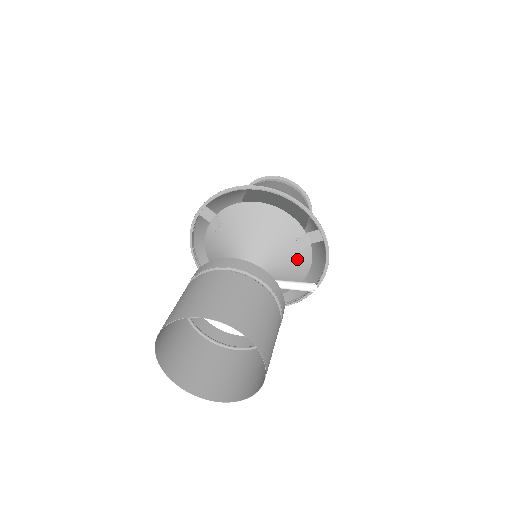
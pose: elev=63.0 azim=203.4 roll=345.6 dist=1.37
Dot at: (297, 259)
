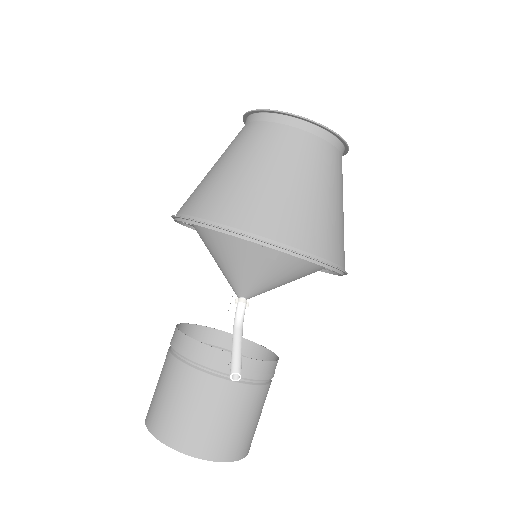
Dot at: (281, 266)
